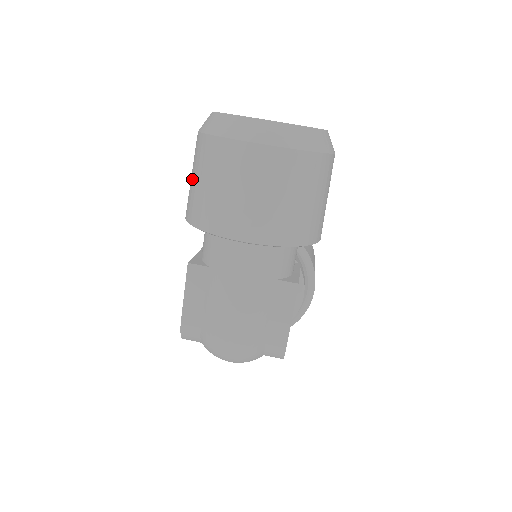
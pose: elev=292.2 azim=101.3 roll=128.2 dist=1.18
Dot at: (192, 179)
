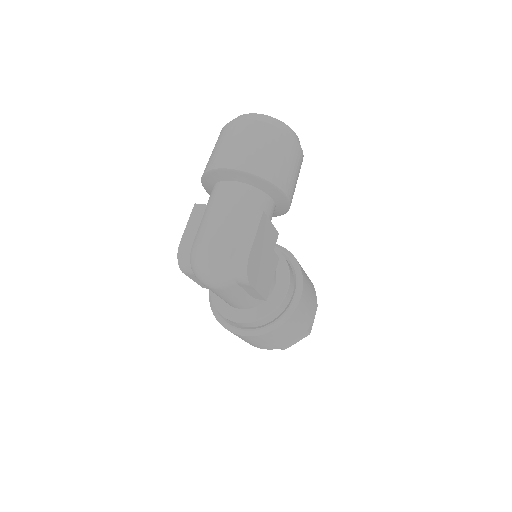
Dot at: occluded
